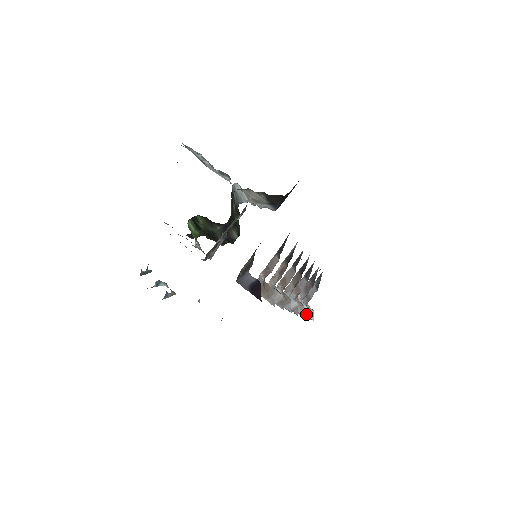
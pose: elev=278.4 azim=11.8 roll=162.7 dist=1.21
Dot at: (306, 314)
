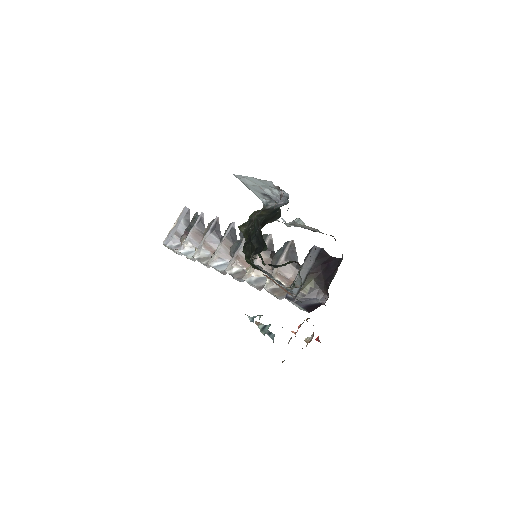
Dot at: occluded
